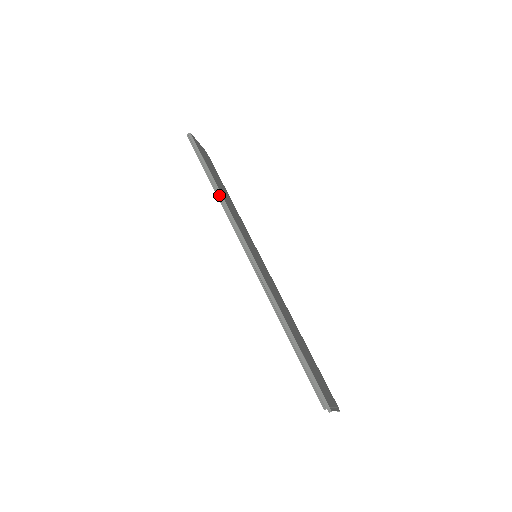
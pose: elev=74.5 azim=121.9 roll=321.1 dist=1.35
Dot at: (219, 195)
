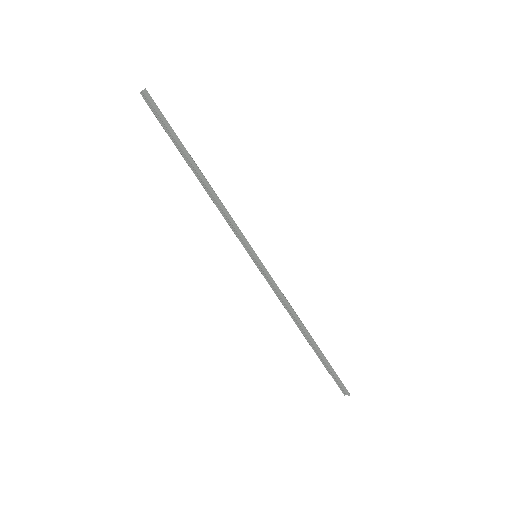
Dot at: (212, 194)
